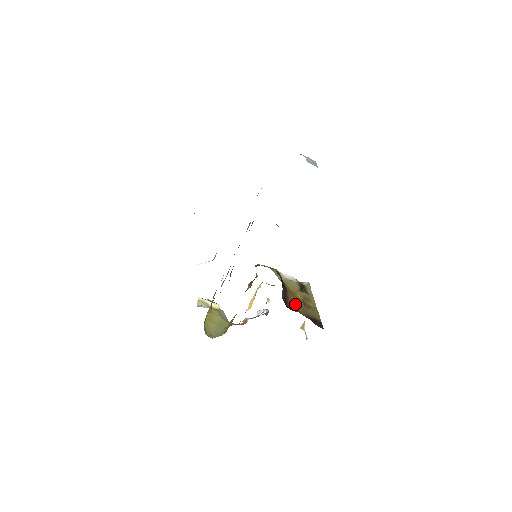
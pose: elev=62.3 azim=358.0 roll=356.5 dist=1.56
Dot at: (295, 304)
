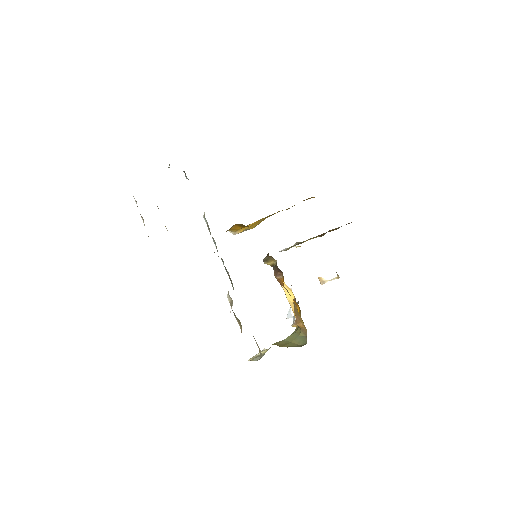
Dot at: (321, 234)
